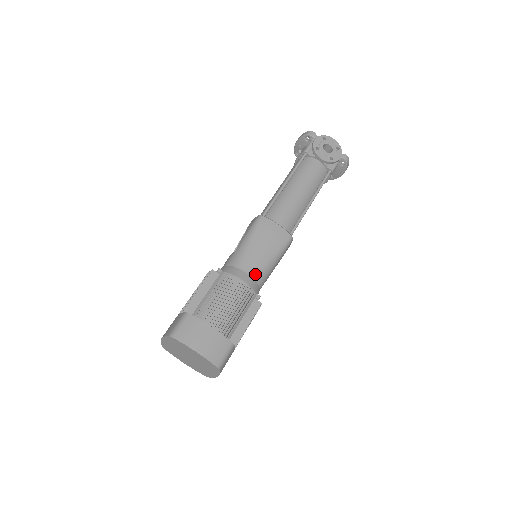
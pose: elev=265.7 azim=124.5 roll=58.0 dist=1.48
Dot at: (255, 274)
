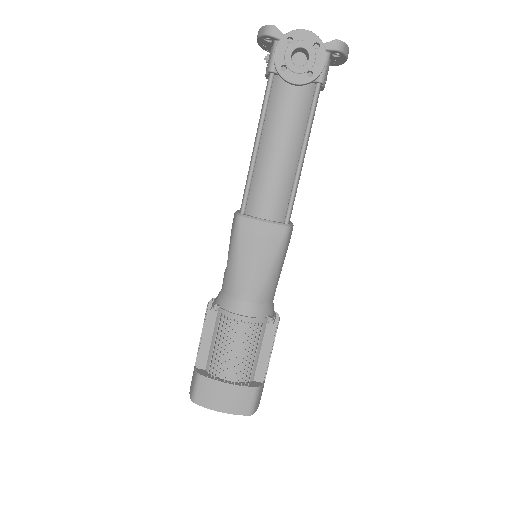
Dot at: (257, 297)
